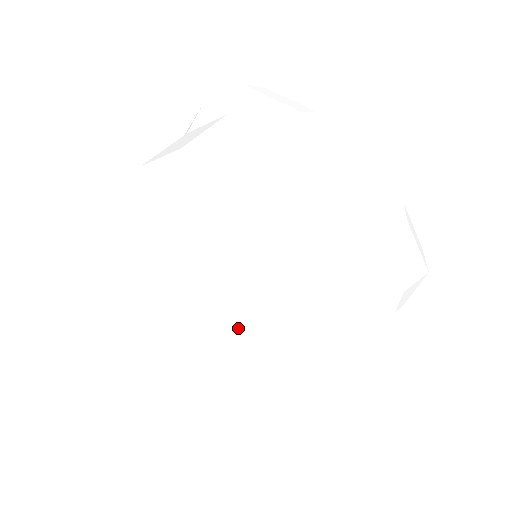
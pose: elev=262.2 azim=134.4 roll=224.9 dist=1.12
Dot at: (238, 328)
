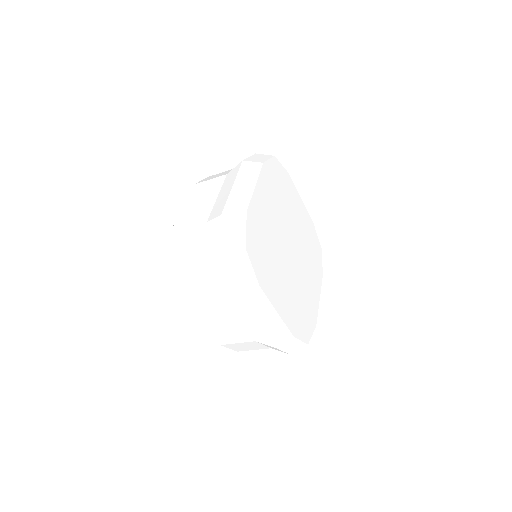
Dot at: occluded
